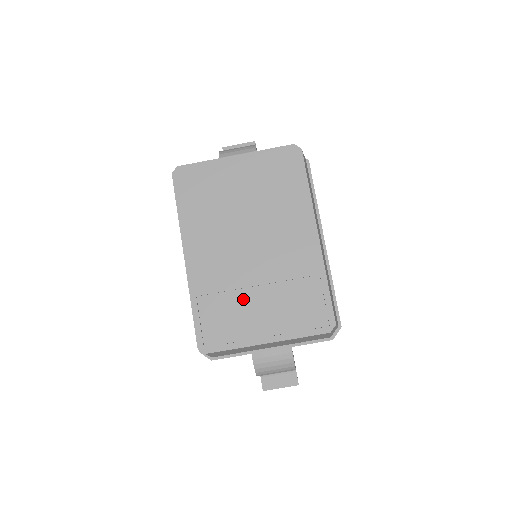
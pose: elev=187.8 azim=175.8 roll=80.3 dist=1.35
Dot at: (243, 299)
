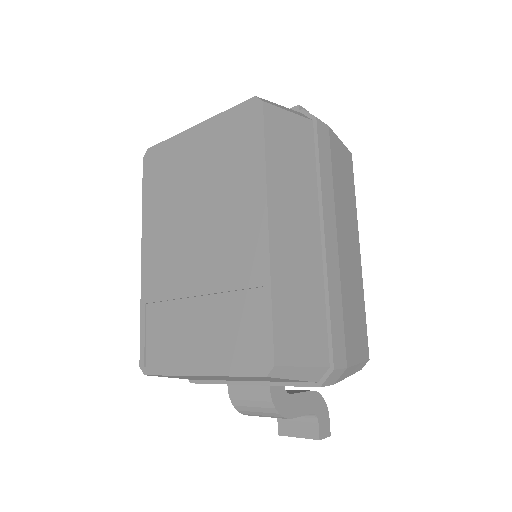
Dot at: (183, 312)
